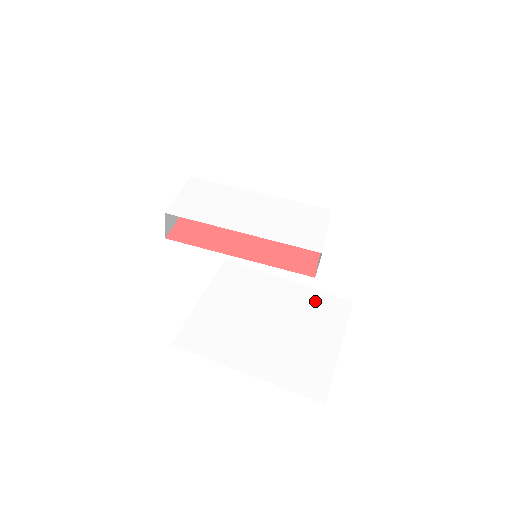
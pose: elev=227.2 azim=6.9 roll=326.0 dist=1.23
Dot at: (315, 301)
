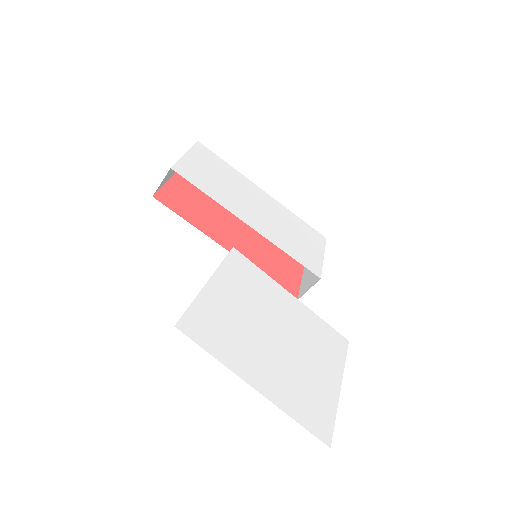
Dot at: (317, 327)
